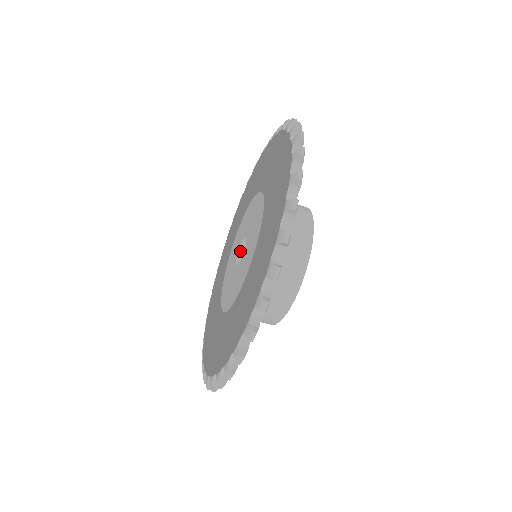
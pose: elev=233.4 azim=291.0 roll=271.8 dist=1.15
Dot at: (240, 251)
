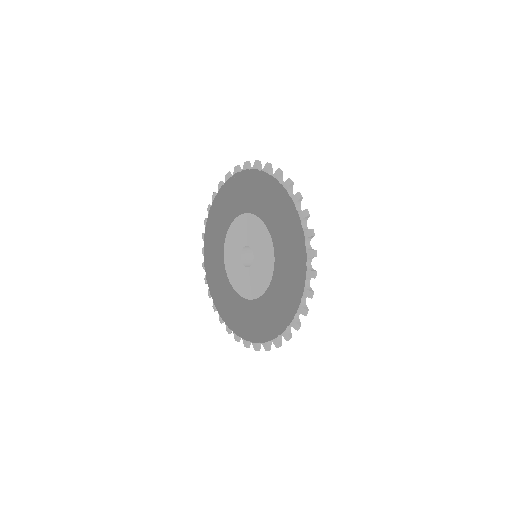
Dot at: occluded
